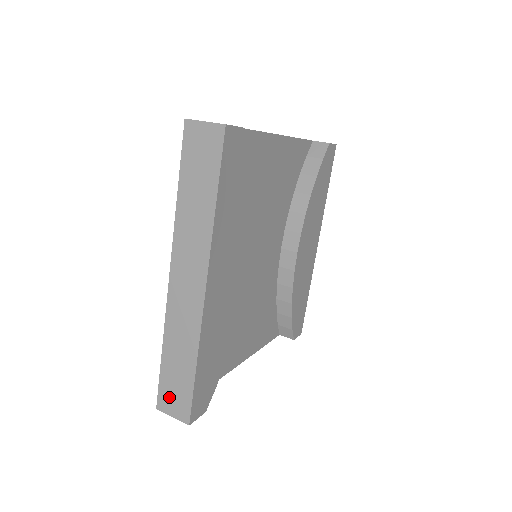
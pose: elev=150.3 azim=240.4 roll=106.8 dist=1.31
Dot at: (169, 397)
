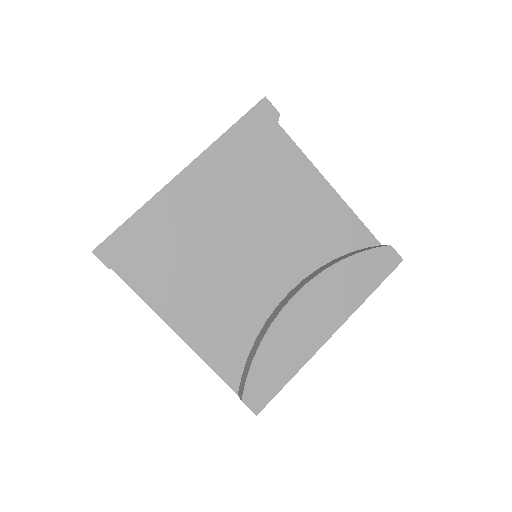
Dot at: occluded
